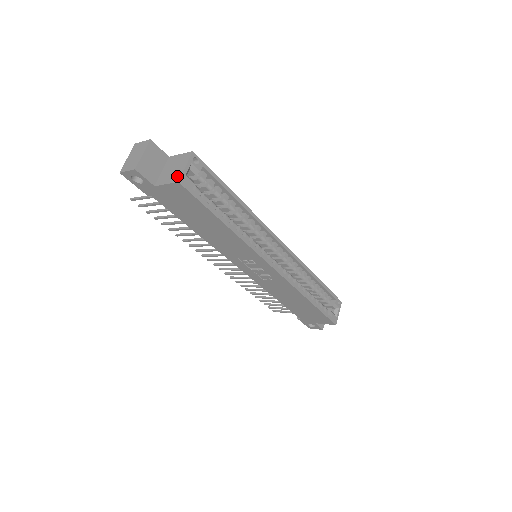
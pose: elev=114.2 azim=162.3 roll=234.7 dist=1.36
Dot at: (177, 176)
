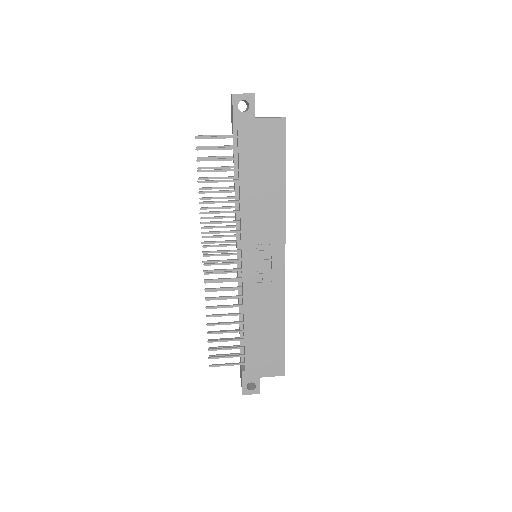
Dot at: (280, 117)
